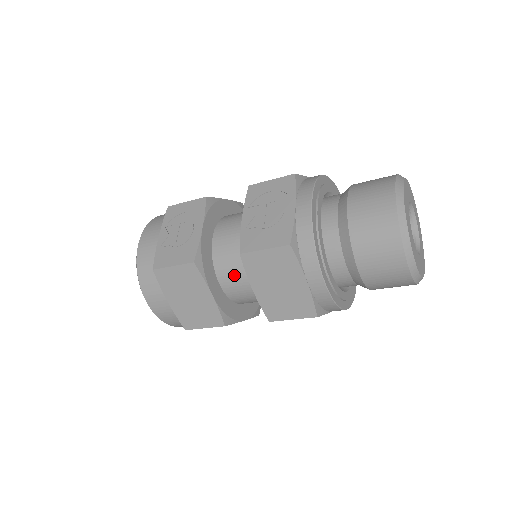
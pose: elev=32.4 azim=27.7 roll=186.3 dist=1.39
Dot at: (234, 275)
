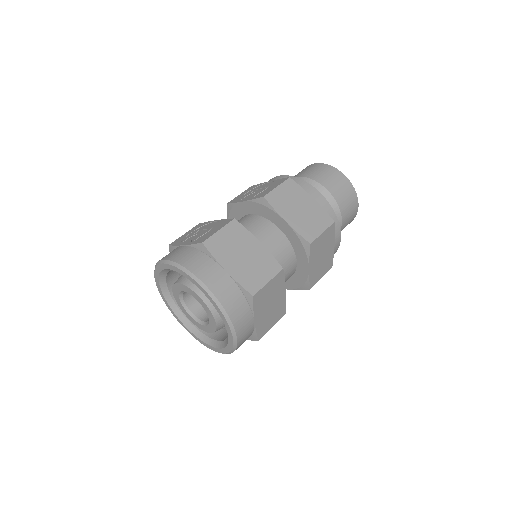
Dot at: (262, 235)
